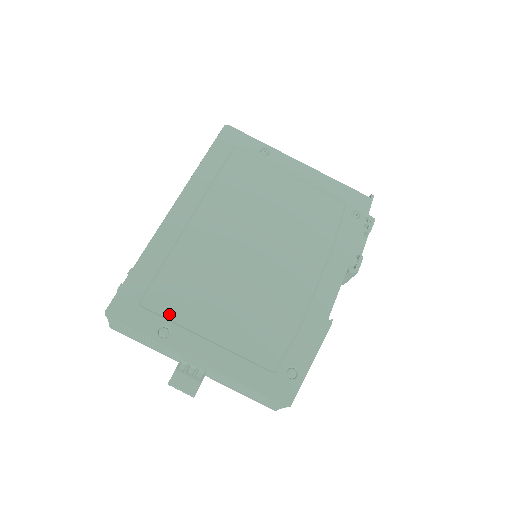
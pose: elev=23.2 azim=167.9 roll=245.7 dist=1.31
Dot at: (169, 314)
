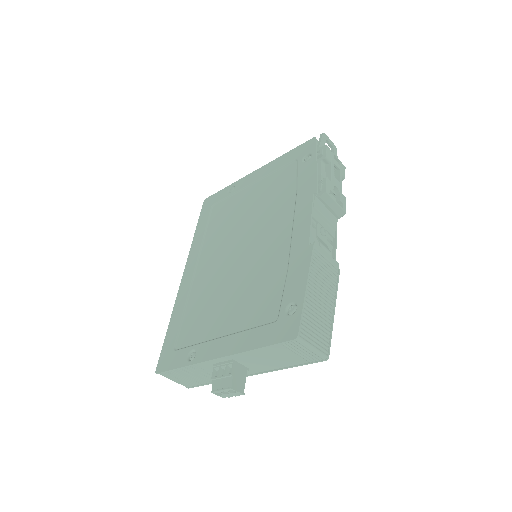
Dot at: (193, 341)
